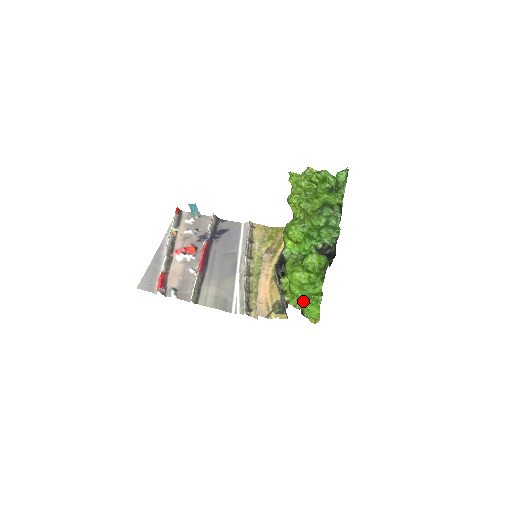
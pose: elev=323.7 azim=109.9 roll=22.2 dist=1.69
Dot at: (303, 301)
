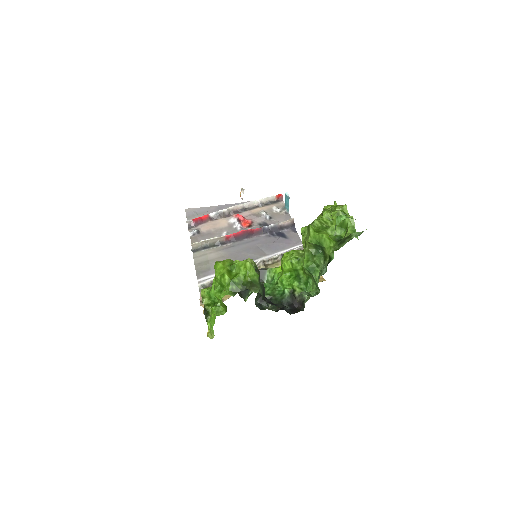
Dot at: (214, 302)
